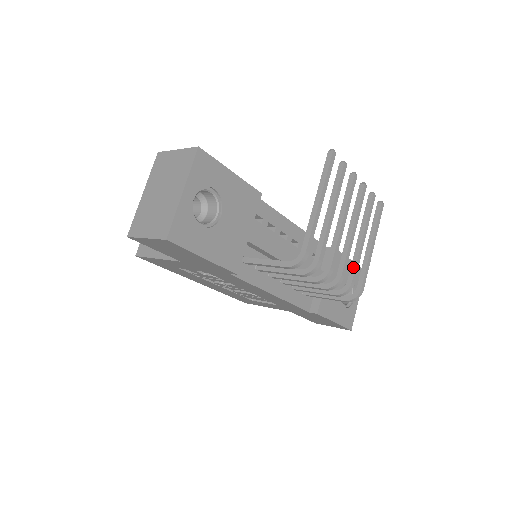
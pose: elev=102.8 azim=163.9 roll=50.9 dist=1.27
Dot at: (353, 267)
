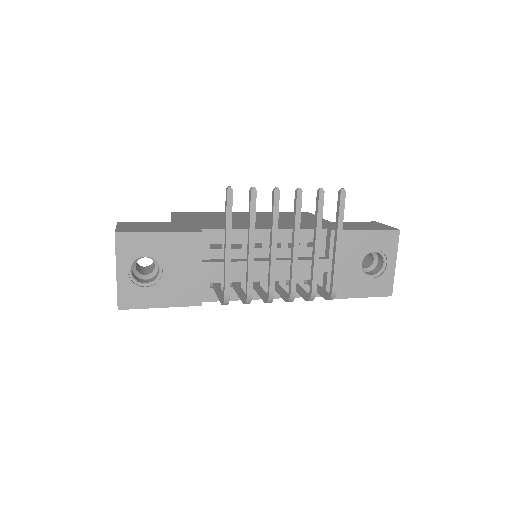
Dot at: (311, 275)
